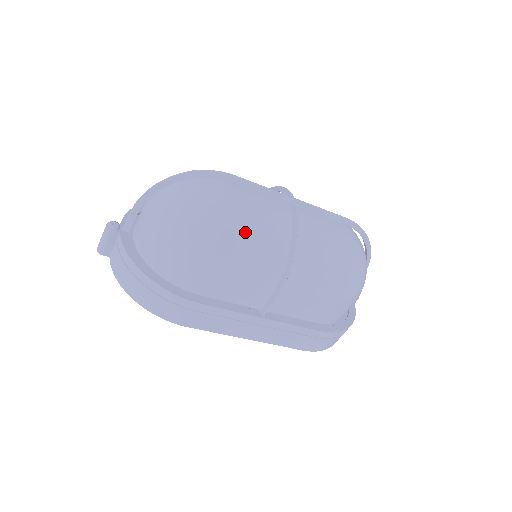
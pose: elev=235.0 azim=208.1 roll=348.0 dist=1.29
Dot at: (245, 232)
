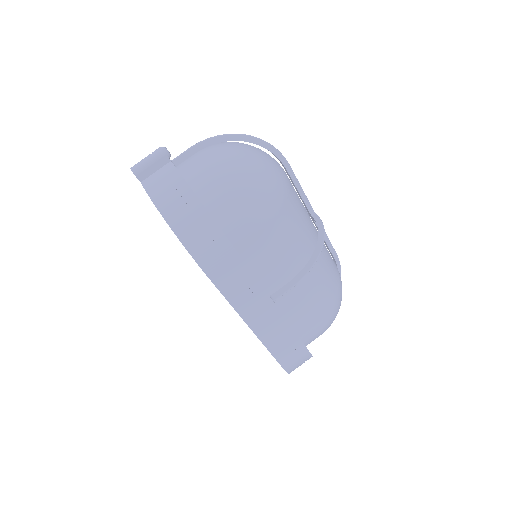
Dot at: (294, 210)
